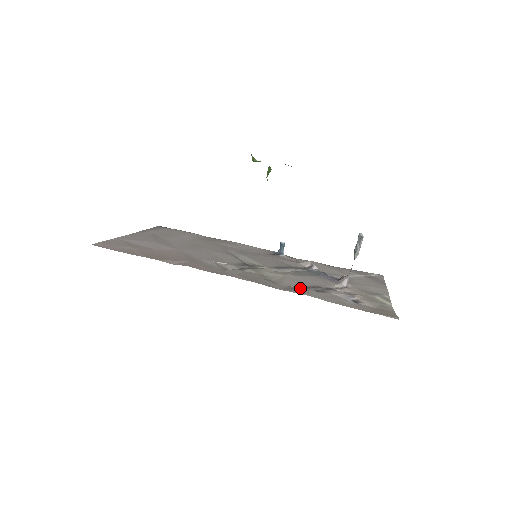
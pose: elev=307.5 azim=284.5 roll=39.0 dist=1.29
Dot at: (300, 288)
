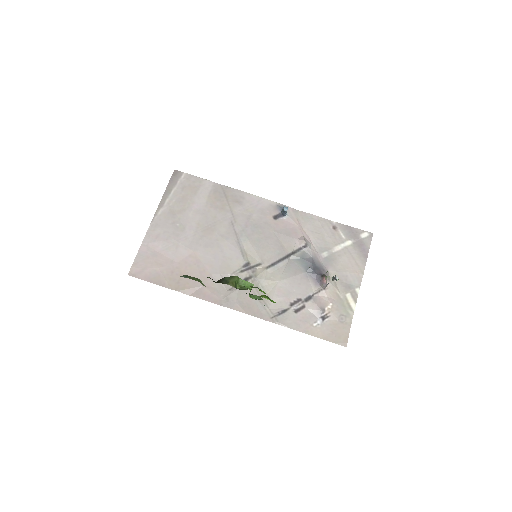
Dot at: (283, 312)
